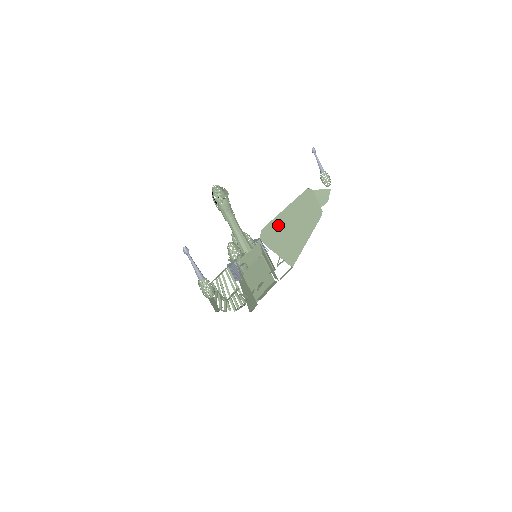
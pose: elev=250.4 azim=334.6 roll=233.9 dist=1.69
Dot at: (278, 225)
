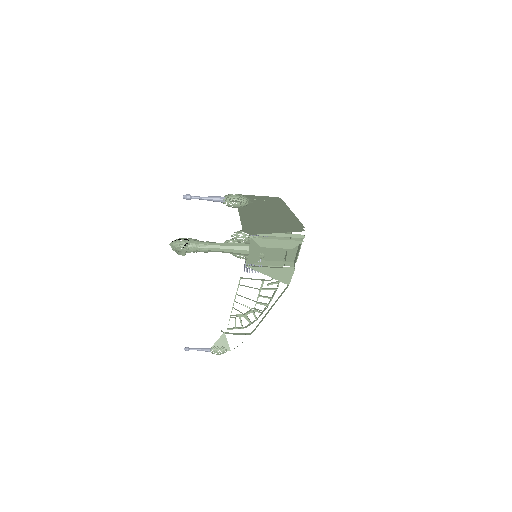
Dot at: (250, 225)
